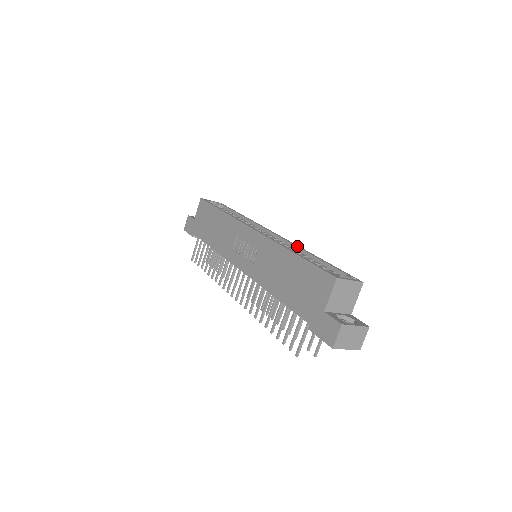
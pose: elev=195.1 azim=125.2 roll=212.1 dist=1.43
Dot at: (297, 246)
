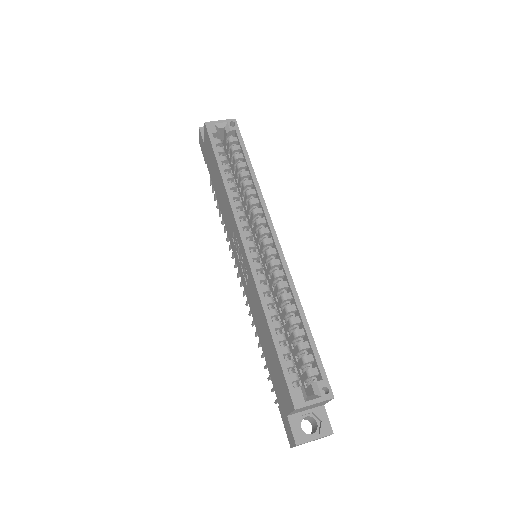
Dot at: (290, 286)
